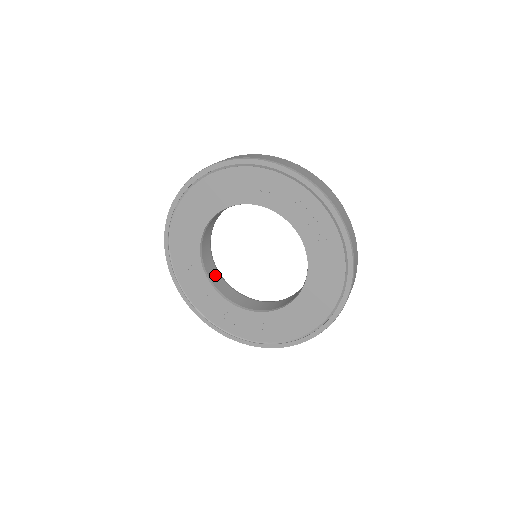
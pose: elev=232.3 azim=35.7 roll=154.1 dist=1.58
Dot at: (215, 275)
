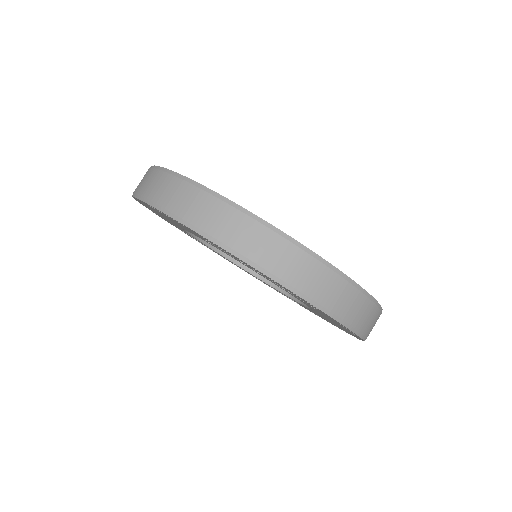
Dot at: occluded
